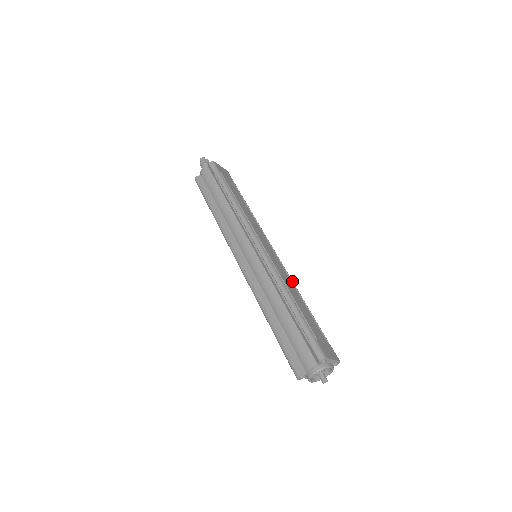
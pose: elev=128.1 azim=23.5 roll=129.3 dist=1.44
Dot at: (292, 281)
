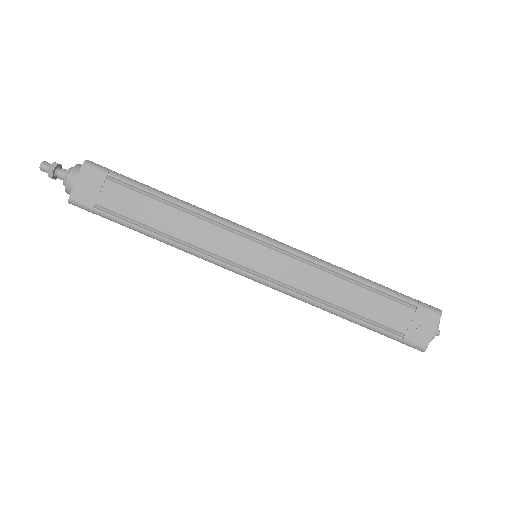
Dot at: (321, 266)
